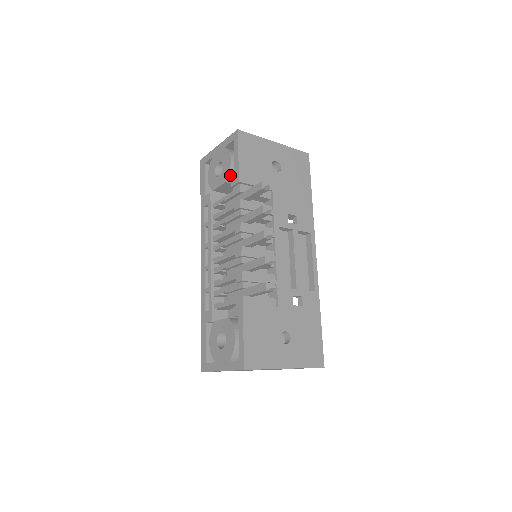
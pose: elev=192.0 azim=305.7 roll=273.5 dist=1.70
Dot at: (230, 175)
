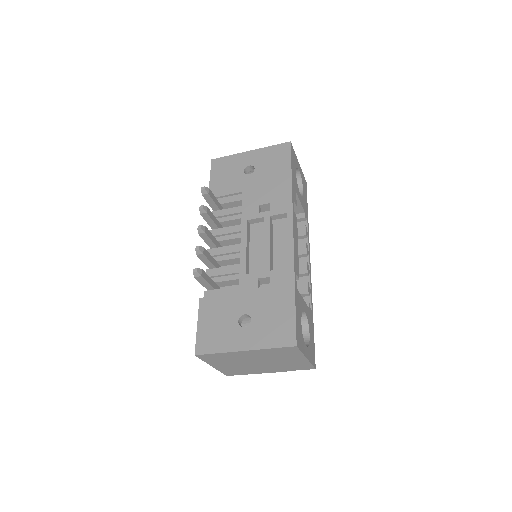
Dot at: occluded
